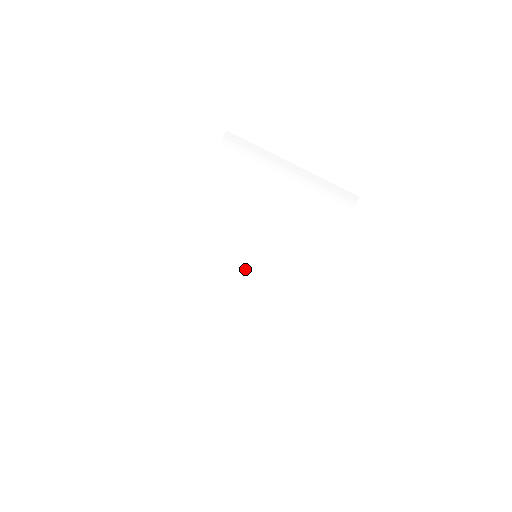
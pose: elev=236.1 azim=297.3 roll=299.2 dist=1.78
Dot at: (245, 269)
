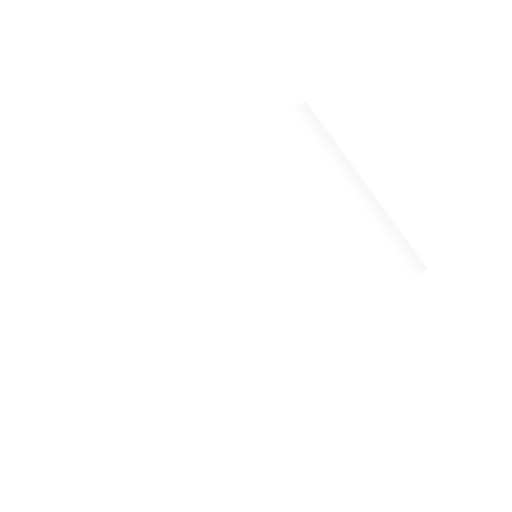
Dot at: (232, 263)
